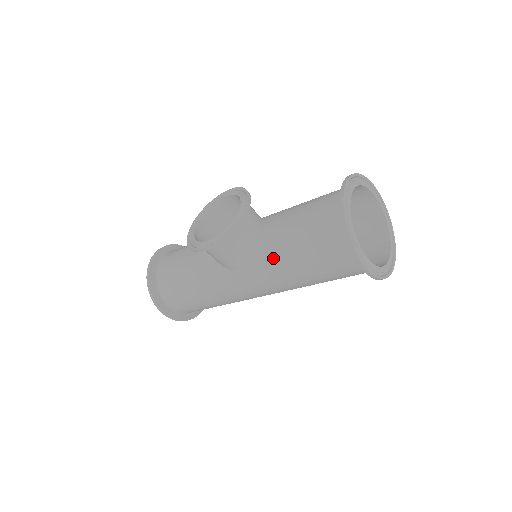
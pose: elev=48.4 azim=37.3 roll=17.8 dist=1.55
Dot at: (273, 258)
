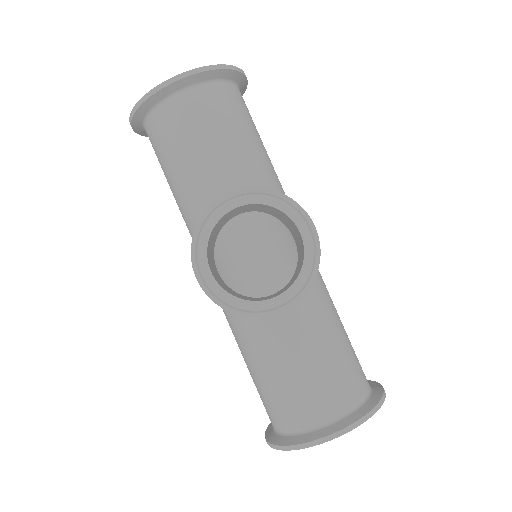
Dot at: (242, 333)
